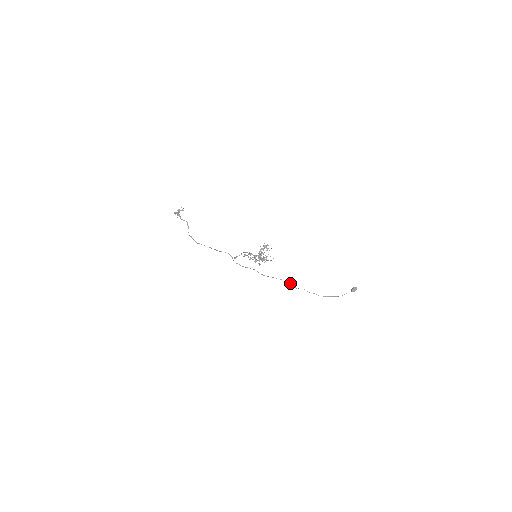
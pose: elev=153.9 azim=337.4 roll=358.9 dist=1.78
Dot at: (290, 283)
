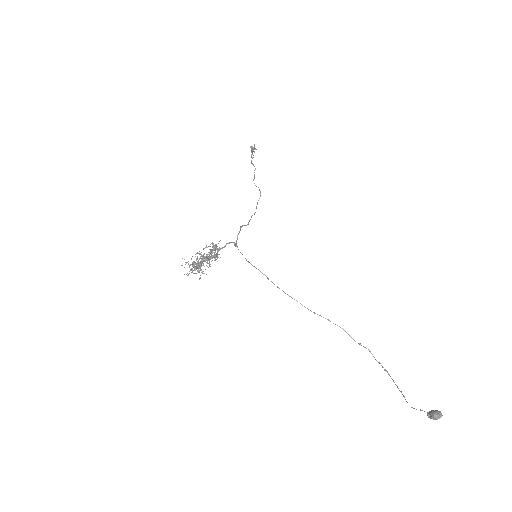
Dot at: (339, 326)
